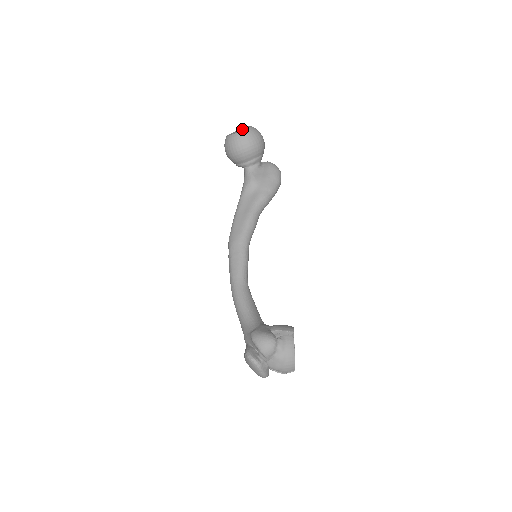
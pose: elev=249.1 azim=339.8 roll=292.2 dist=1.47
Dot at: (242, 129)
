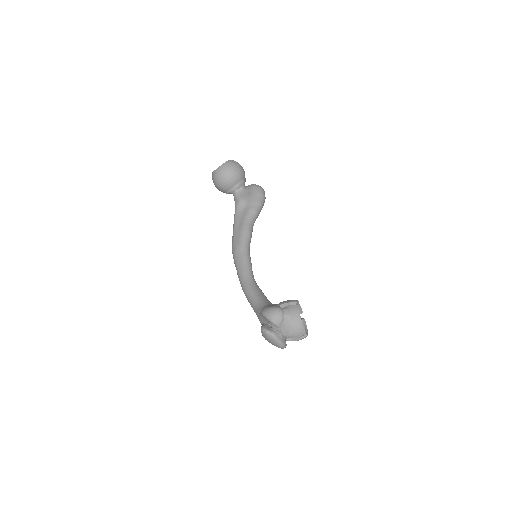
Dot at: occluded
